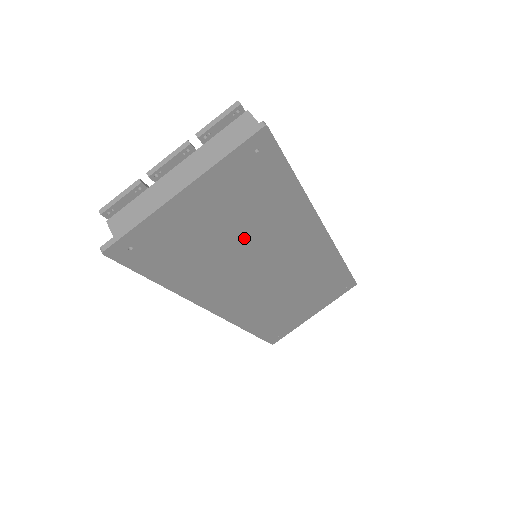
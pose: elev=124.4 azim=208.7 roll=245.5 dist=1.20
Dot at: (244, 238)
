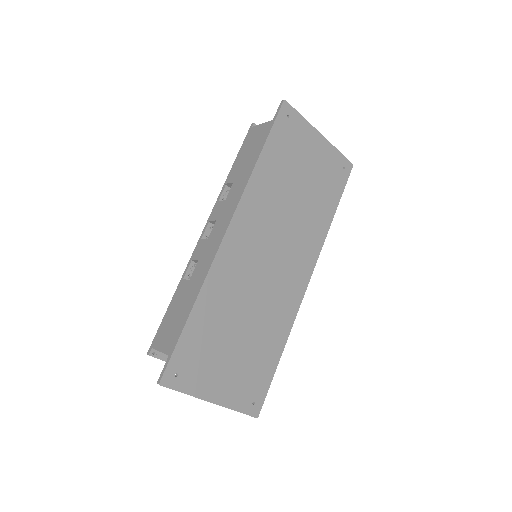
Dot at: (299, 200)
